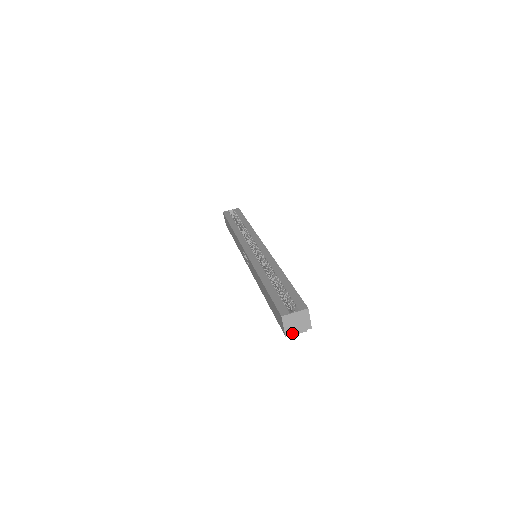
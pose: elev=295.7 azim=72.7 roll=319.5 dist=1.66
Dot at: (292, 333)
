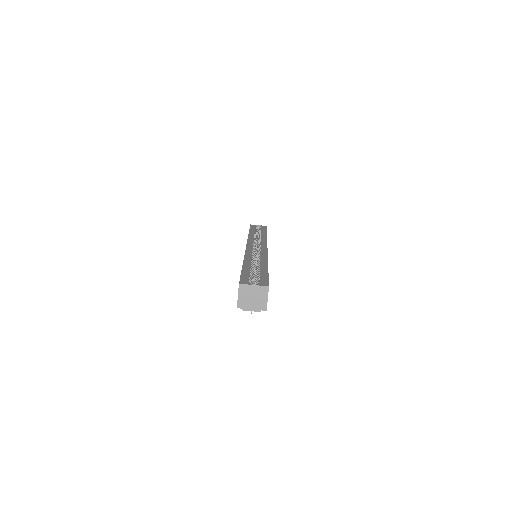
Dot at: (245, 307)
